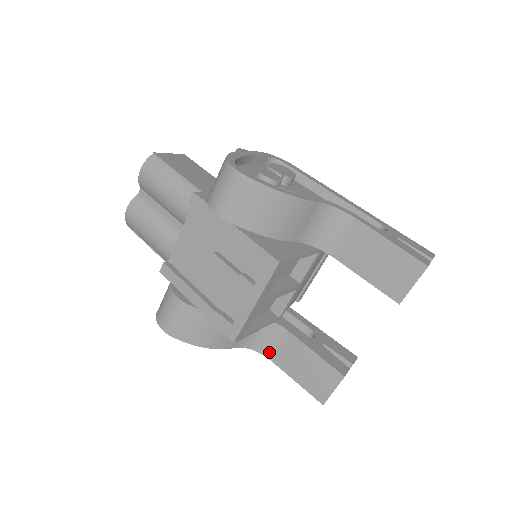
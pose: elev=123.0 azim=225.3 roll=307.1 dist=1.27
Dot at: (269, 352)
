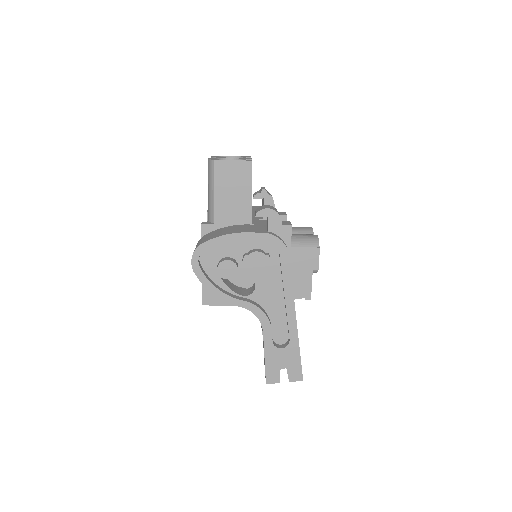
Dot at: occluded
